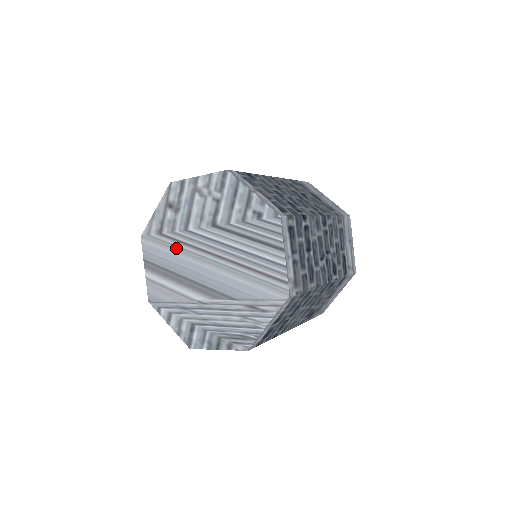
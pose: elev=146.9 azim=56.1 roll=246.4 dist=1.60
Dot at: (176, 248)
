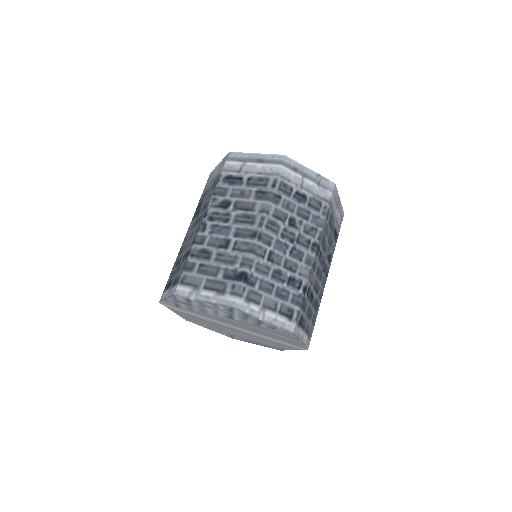
Dot at: (199, 315)
